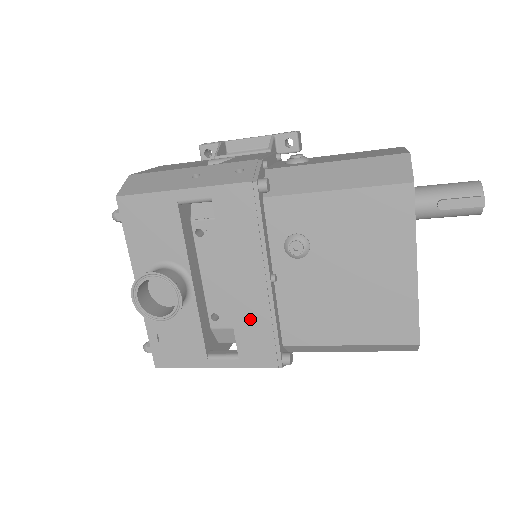
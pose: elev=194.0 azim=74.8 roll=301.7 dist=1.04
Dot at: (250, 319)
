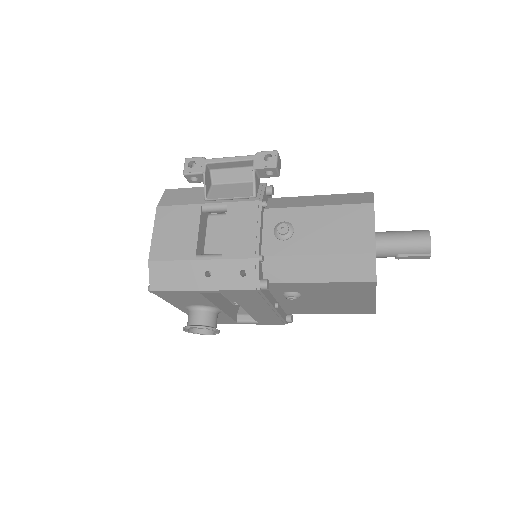
Dot at: (263, 316)
